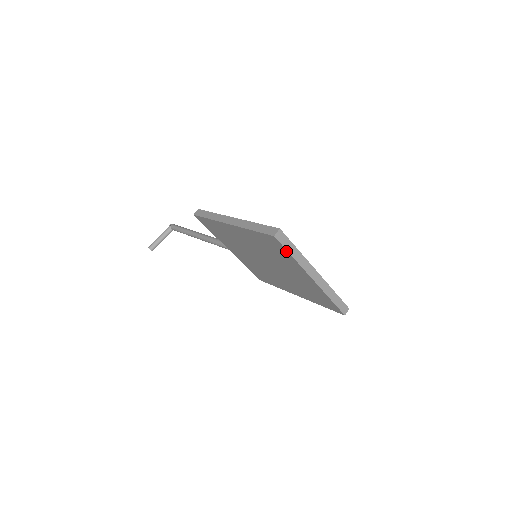
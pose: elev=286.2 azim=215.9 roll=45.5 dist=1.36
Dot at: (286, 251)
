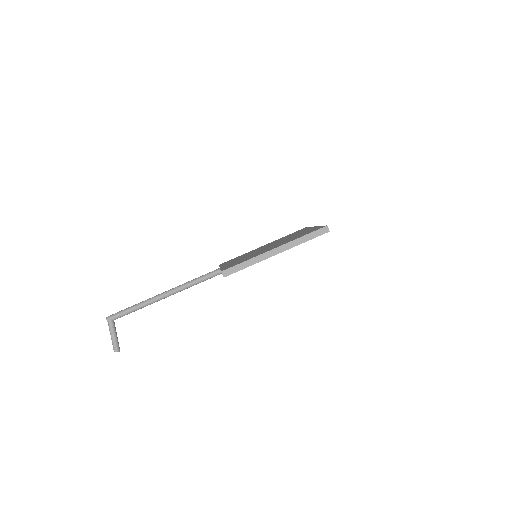
Dot at: occluded
